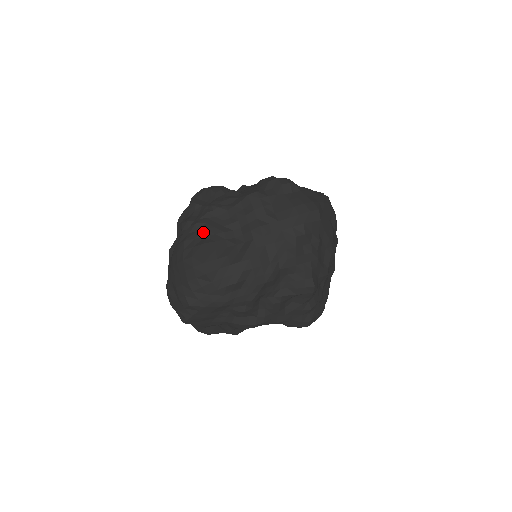
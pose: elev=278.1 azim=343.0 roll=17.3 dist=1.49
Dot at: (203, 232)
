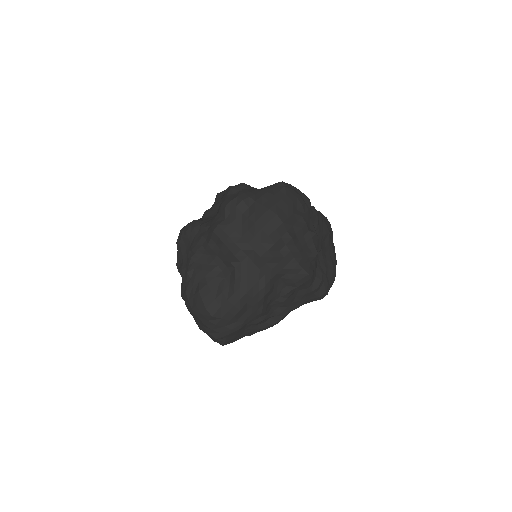
Dot at: (195, 279)
